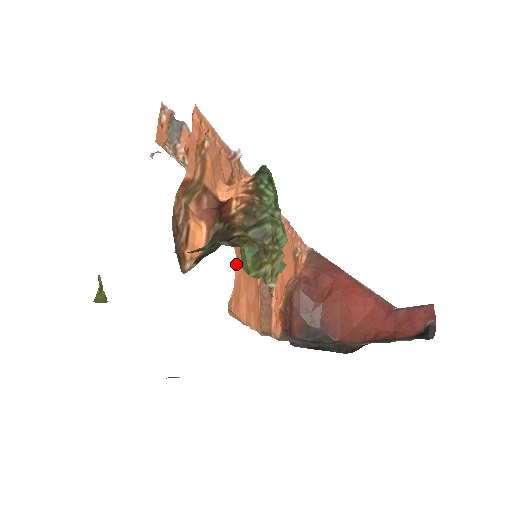
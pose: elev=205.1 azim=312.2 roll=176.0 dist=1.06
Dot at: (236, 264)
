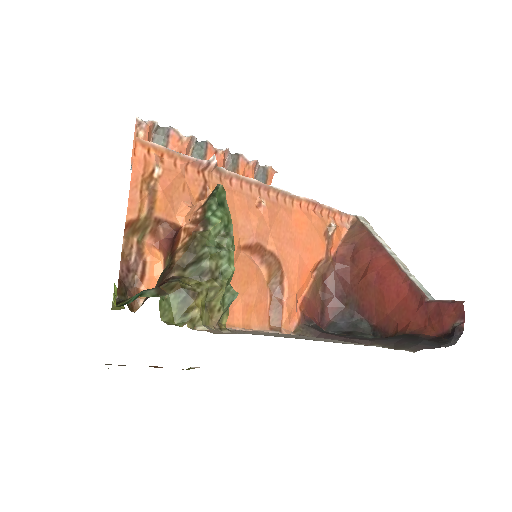
Dot at: occluded
